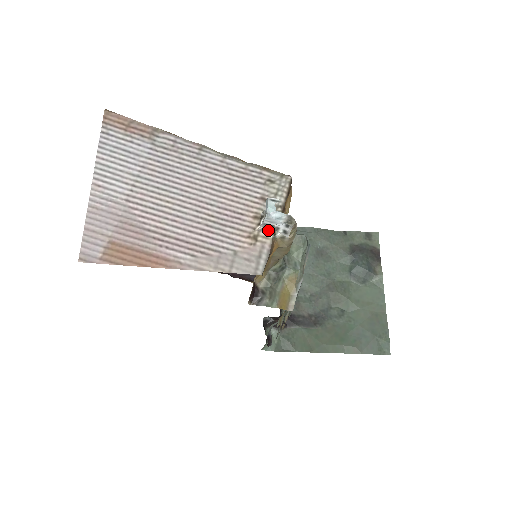
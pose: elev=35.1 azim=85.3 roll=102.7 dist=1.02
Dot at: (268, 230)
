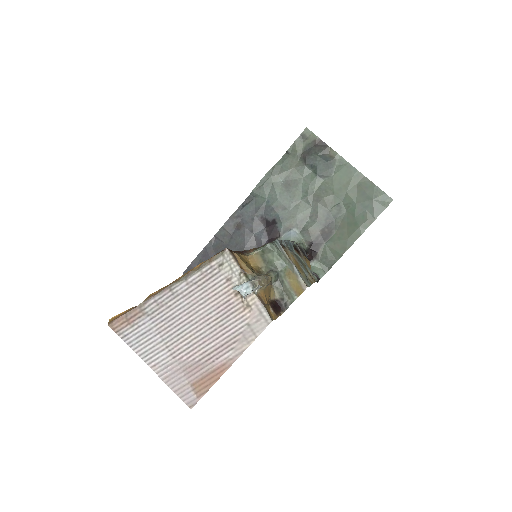
Dot at: (249, 294)
